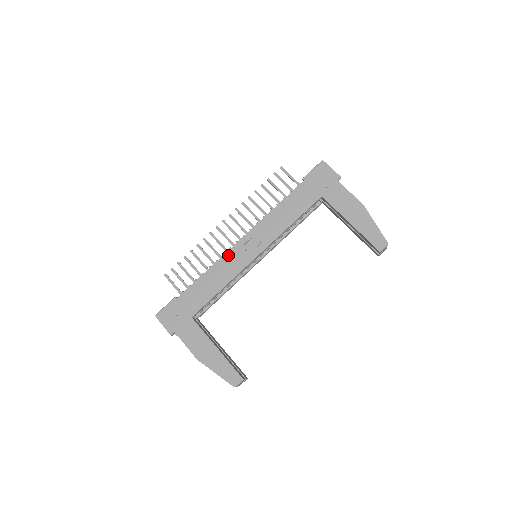
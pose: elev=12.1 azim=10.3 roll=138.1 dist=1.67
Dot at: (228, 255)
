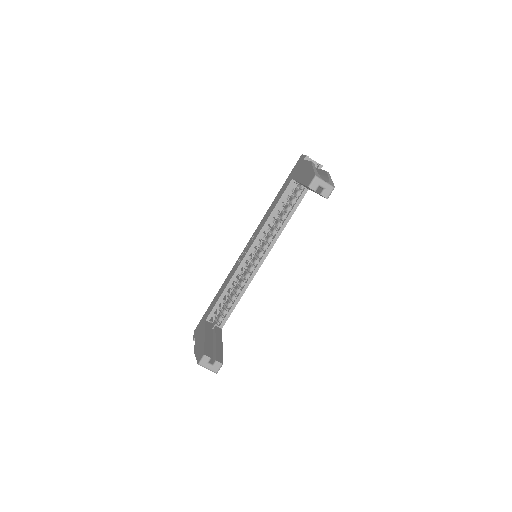
Dot at: (236, 262)
